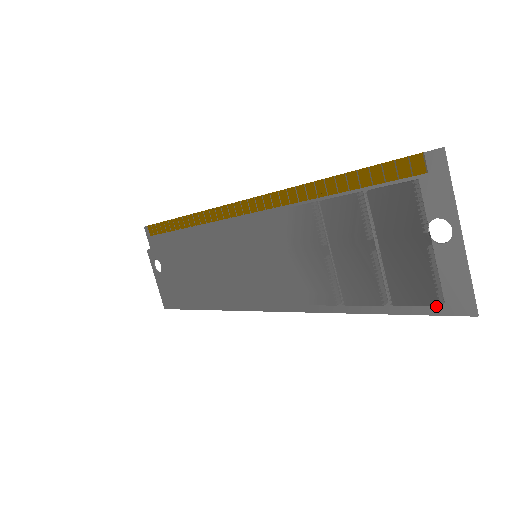
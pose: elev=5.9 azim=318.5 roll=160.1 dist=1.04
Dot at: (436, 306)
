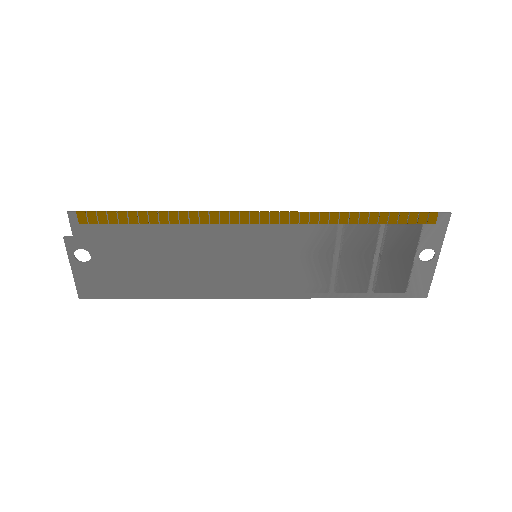
Dot at: (406, 293)
